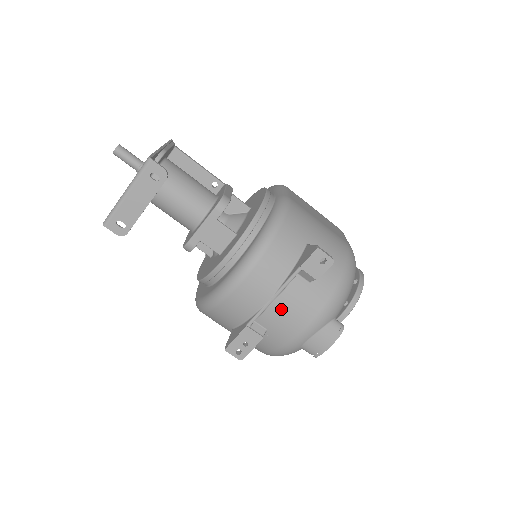
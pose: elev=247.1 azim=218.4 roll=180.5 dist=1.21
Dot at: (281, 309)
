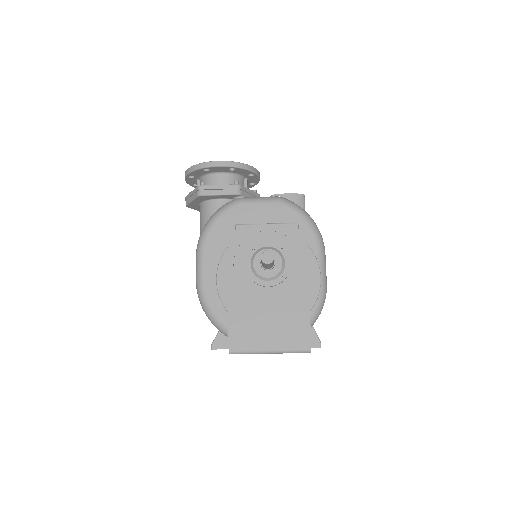
Dot at: occluded
